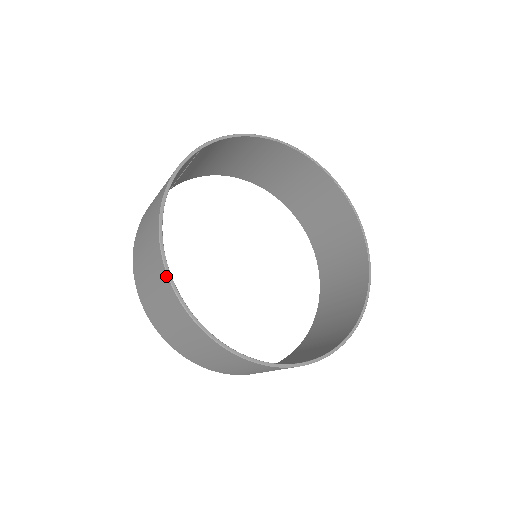
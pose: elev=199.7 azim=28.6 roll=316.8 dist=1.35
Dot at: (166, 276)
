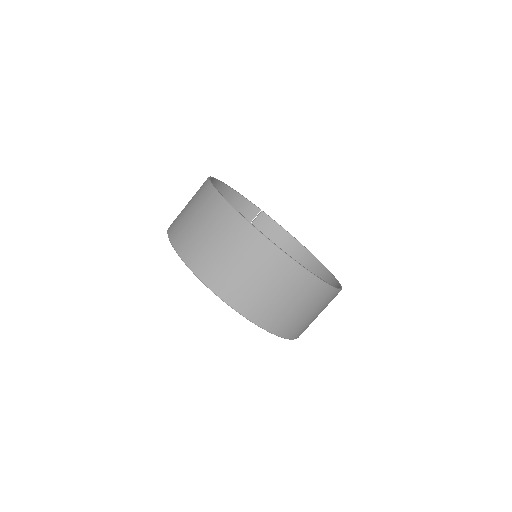
Dot at: occluded
